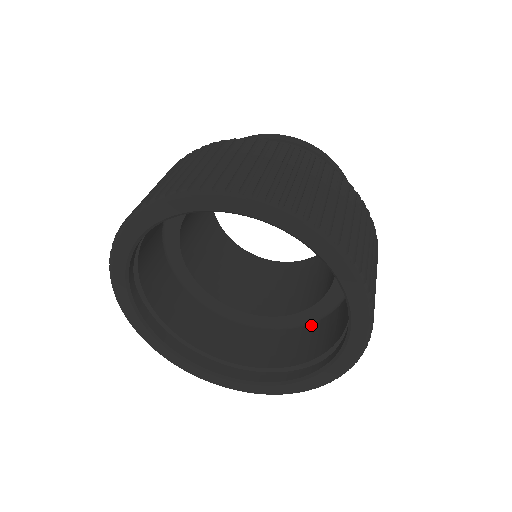
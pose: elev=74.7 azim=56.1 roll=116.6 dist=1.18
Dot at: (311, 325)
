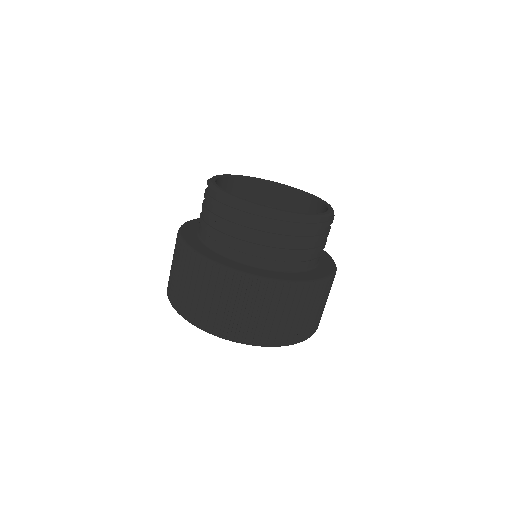
Dot at: occluded
